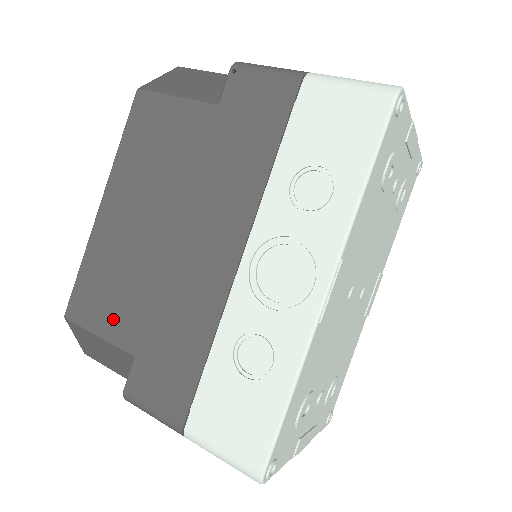
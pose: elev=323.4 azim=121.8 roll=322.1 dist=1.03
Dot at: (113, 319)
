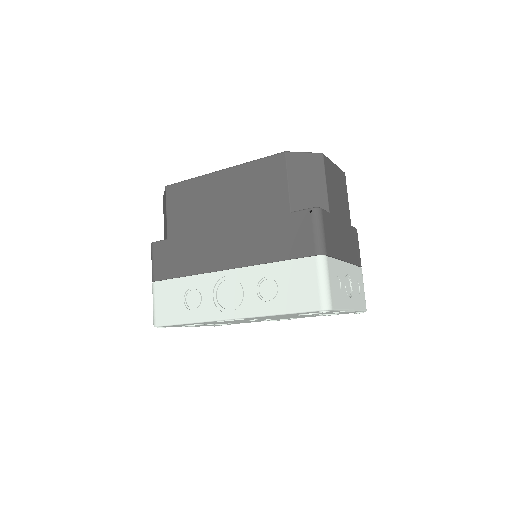
Dot at: (176, 216)
